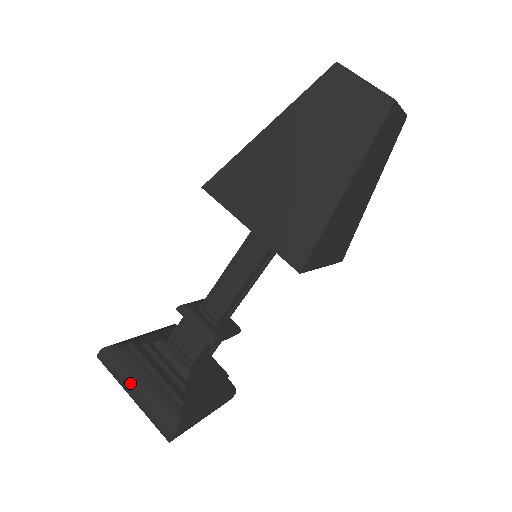
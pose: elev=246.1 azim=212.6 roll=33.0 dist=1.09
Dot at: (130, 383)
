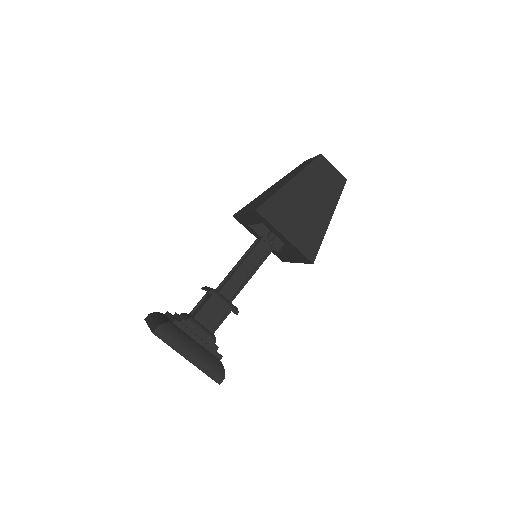
Dot at: (186, 349)
